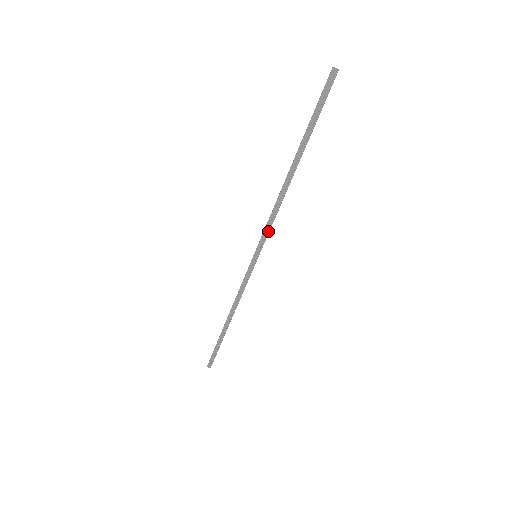
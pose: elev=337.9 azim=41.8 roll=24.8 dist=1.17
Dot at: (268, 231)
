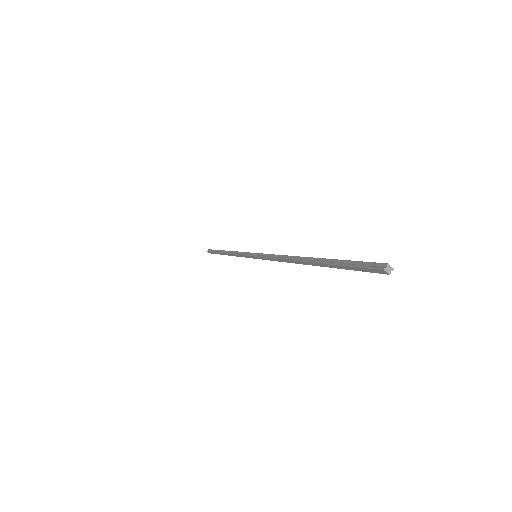
Dot at: occluded
